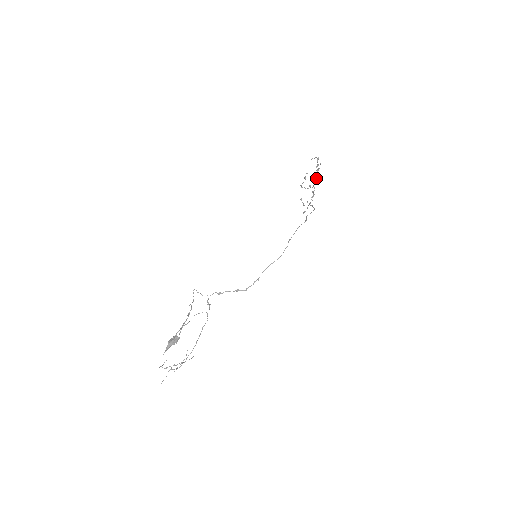
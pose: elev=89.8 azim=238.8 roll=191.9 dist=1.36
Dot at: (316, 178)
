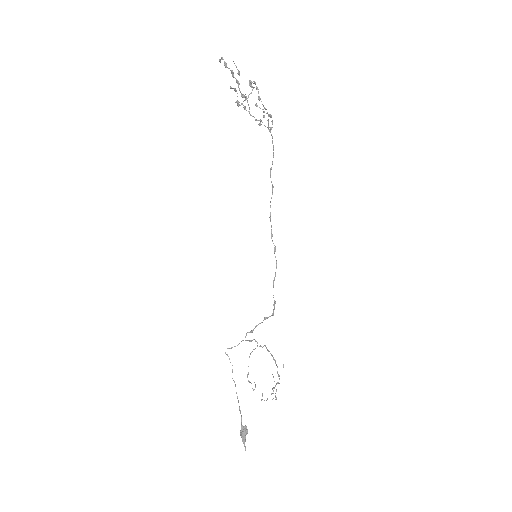
Dot at: occluded
